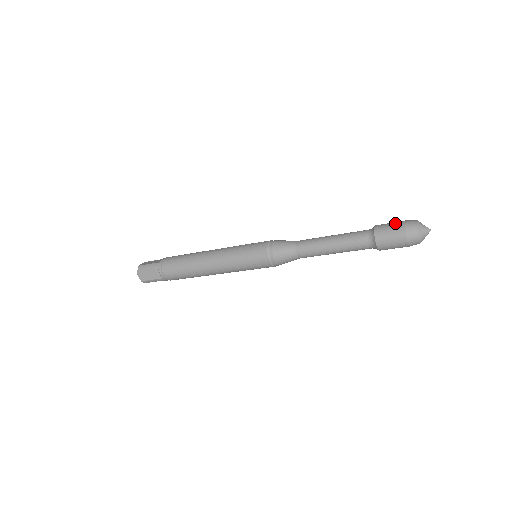
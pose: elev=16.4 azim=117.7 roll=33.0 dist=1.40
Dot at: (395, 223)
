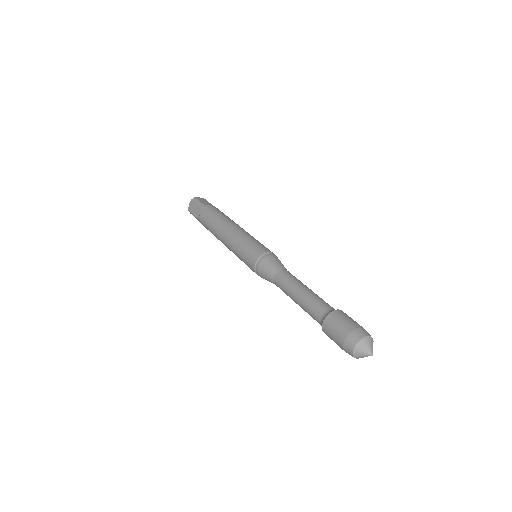
Dot at: (351, 321)
